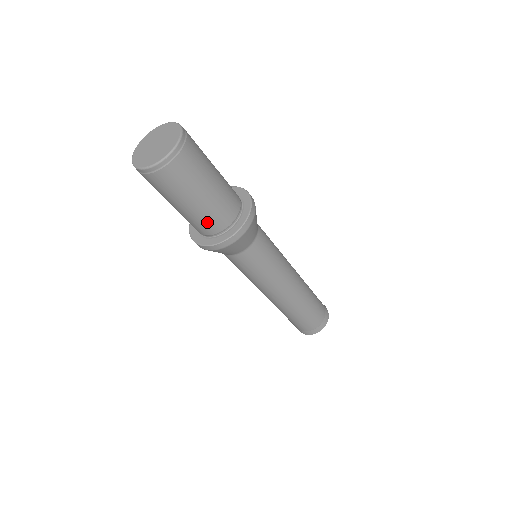
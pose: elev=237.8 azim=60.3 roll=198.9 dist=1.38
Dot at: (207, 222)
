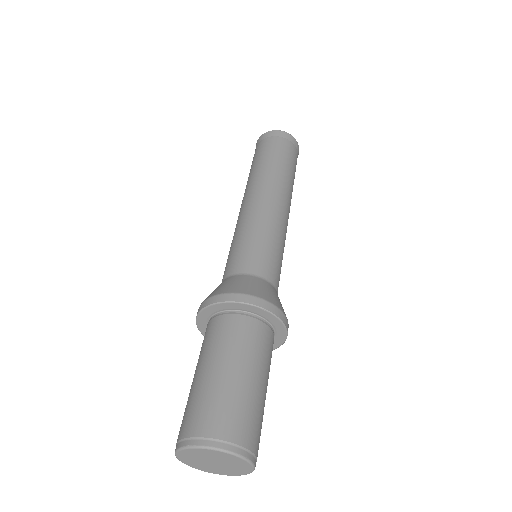
Dot at: occluded
